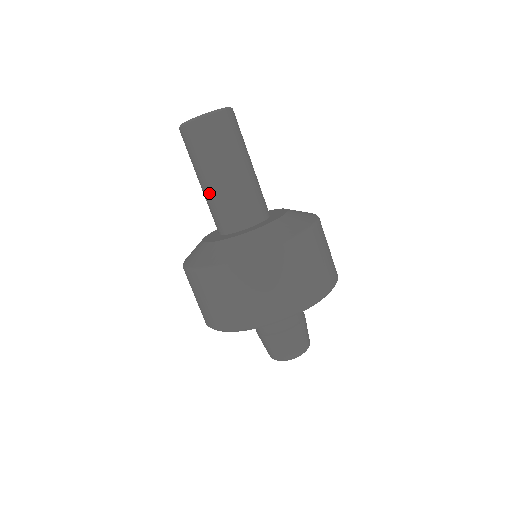
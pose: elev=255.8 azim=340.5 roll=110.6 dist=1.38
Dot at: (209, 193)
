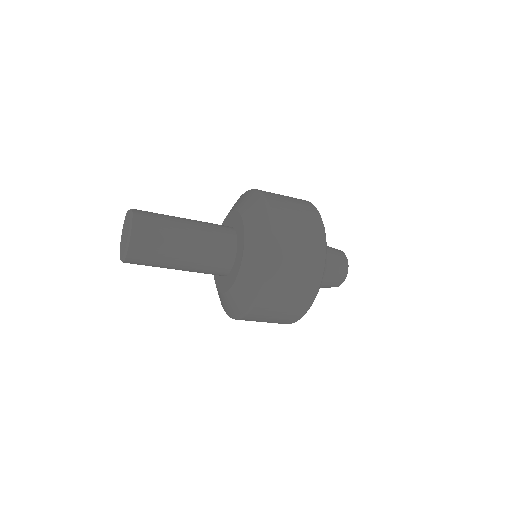
Dot at: occluded
